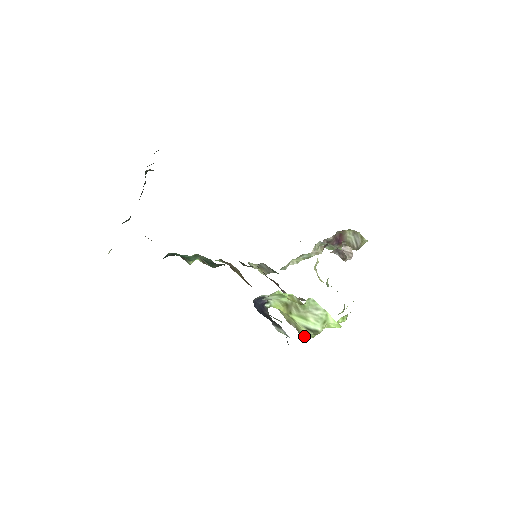
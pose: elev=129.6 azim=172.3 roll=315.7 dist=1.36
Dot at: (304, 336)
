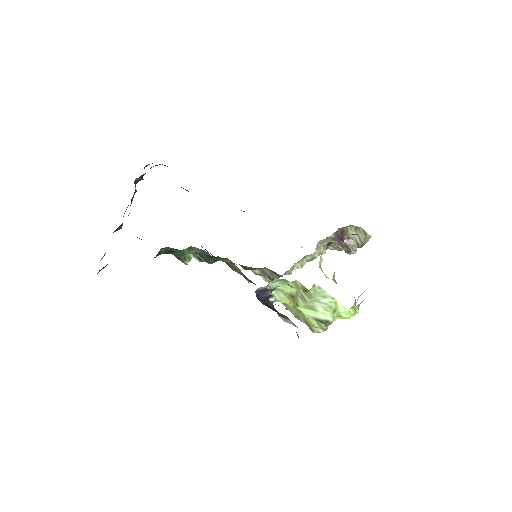
Dot at: (315, 331)
